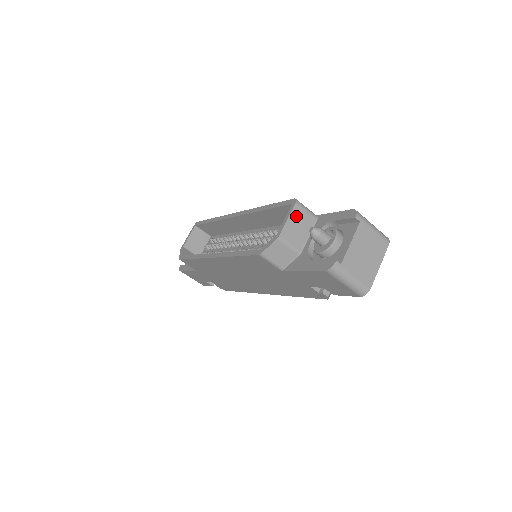
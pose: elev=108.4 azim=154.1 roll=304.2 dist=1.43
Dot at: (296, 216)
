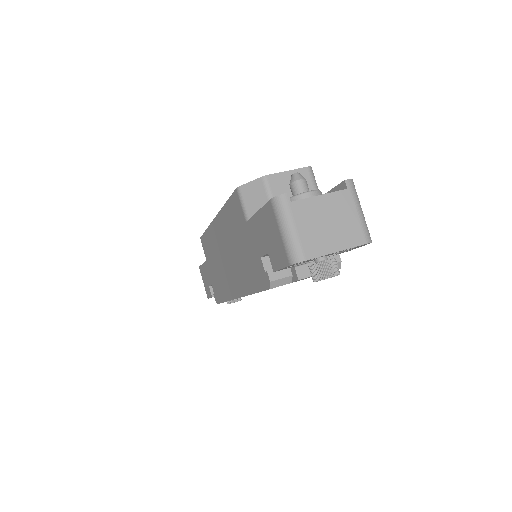
Dot at: occluded
